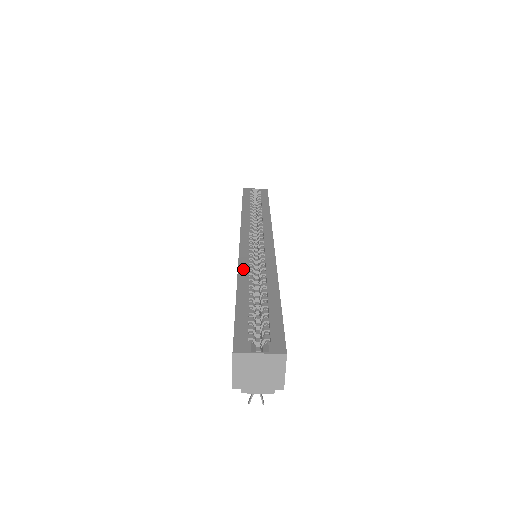
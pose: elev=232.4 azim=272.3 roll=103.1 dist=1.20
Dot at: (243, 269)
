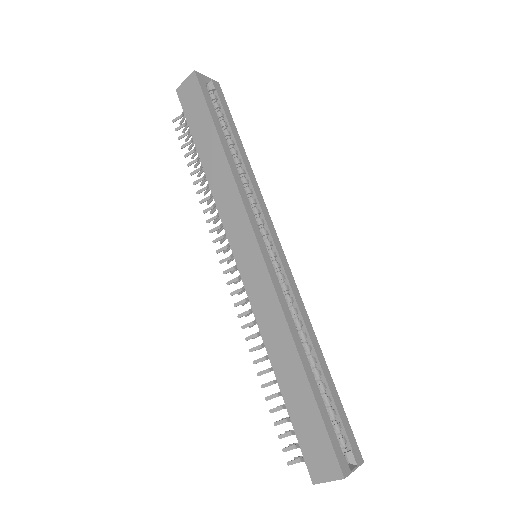
Dot at: (291, 323)
